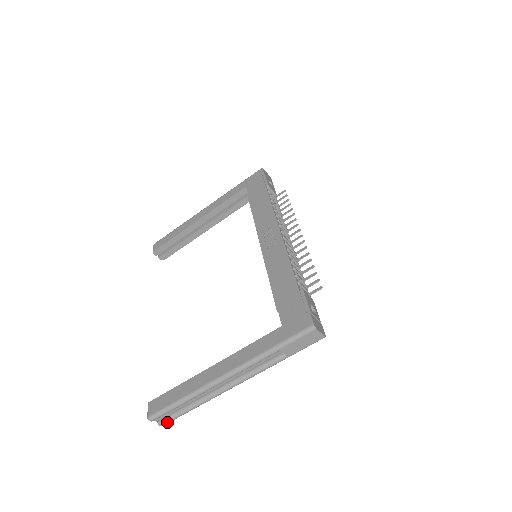
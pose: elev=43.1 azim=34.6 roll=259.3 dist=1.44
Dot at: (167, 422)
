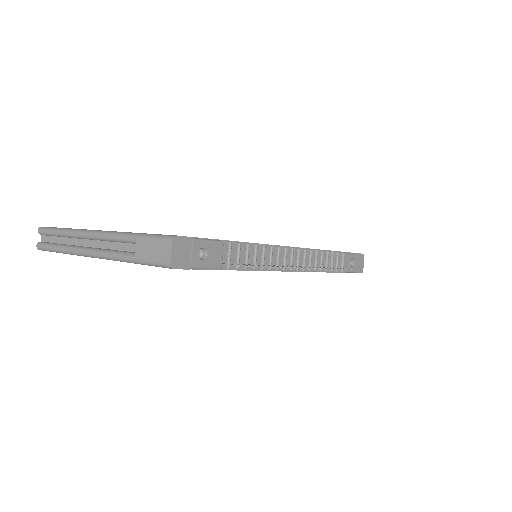
Dot at: (41, 246)
